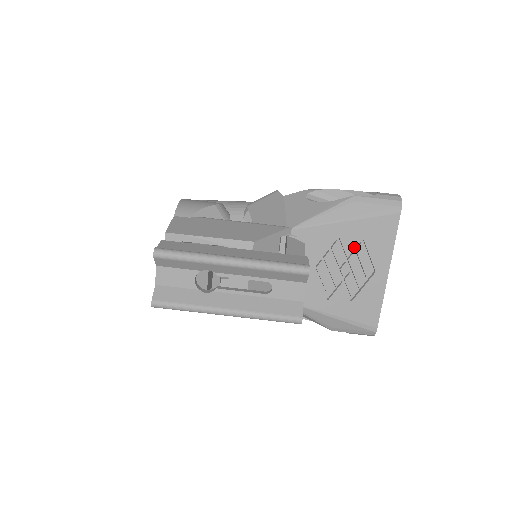
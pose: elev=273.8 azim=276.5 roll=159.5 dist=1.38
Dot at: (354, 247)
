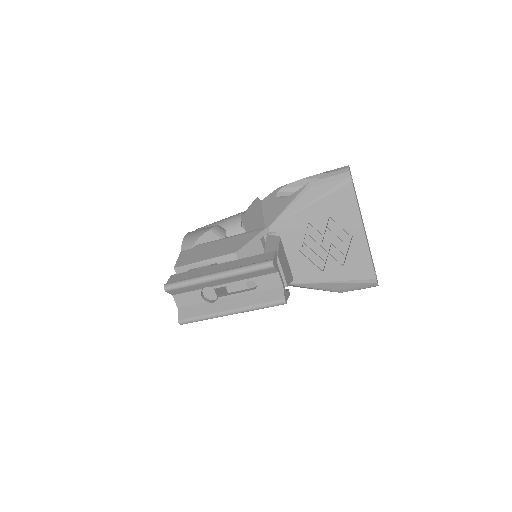
Dot at: (326, 223)
